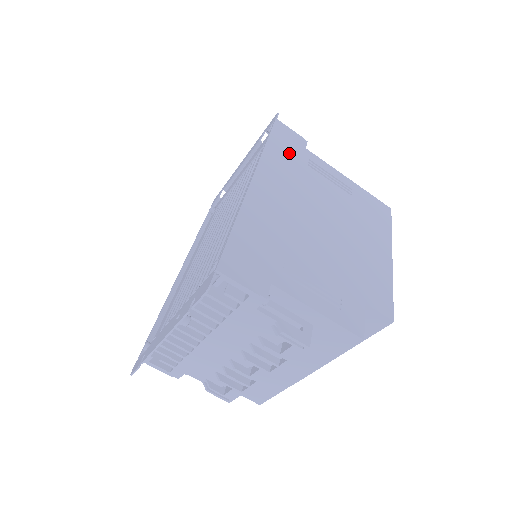
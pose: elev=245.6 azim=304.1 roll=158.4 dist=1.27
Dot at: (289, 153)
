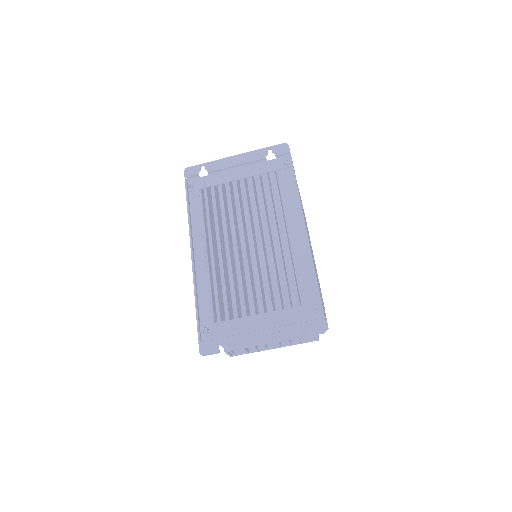
Dot at: occluded
